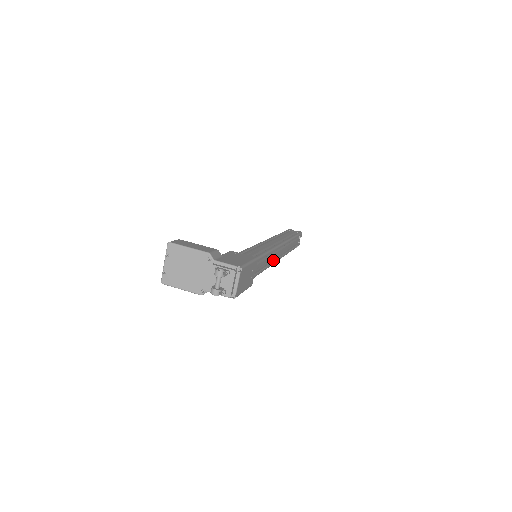
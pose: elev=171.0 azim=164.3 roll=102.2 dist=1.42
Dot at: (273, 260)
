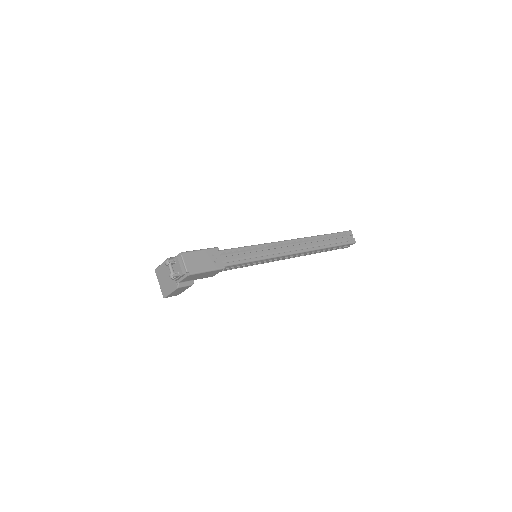
Dot at: (277, 253)
